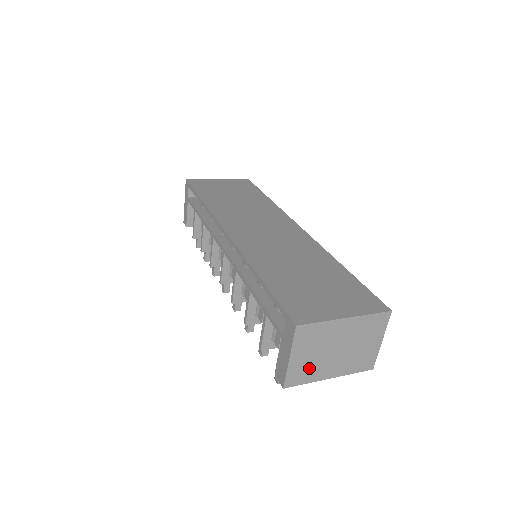
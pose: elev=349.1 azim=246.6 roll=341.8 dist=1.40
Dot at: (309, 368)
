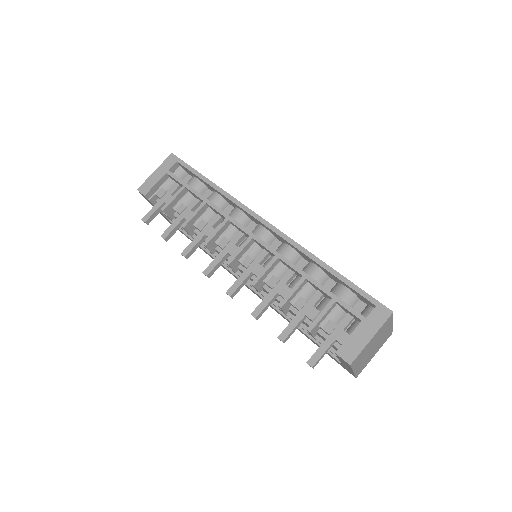
Dot at: (363, 355)
